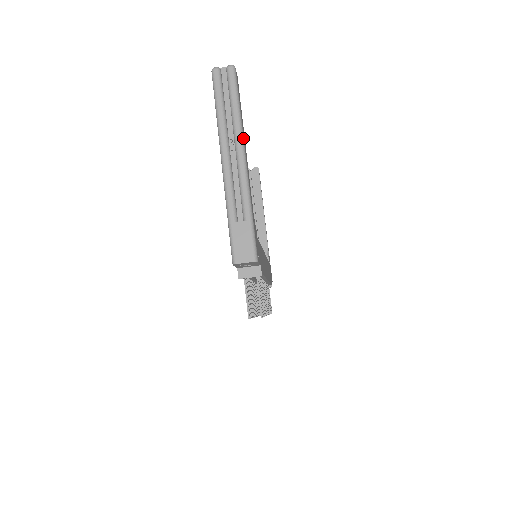
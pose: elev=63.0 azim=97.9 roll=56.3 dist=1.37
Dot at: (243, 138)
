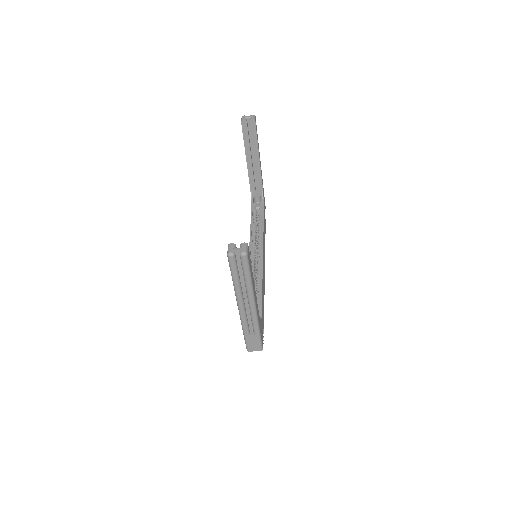
Dot at: (254, 295)
